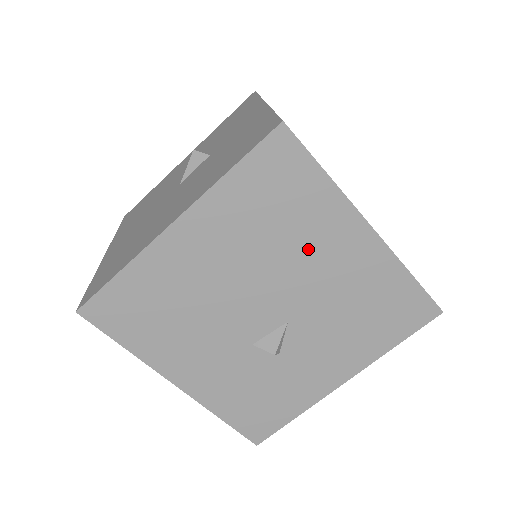
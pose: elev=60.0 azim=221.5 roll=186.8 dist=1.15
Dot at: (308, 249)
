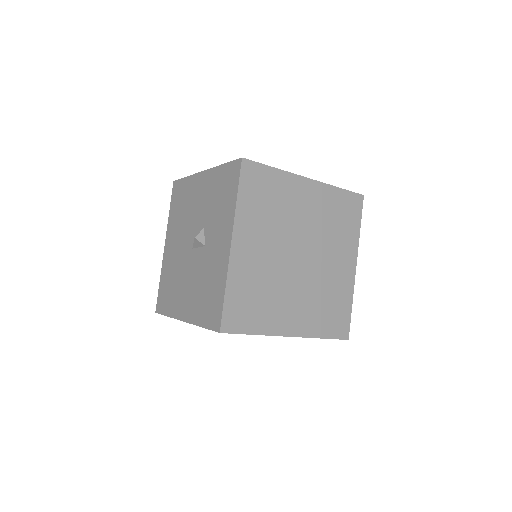
Dot at: occluded
